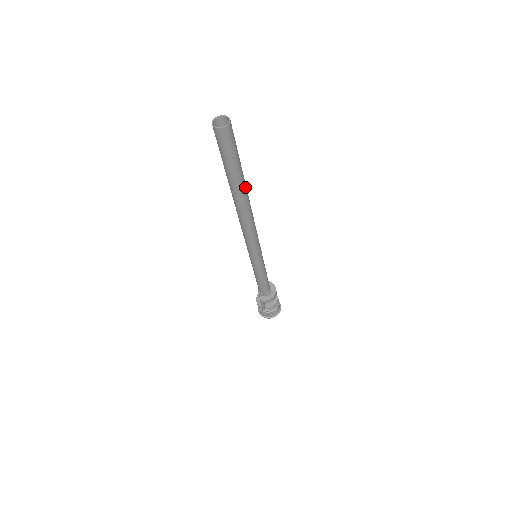
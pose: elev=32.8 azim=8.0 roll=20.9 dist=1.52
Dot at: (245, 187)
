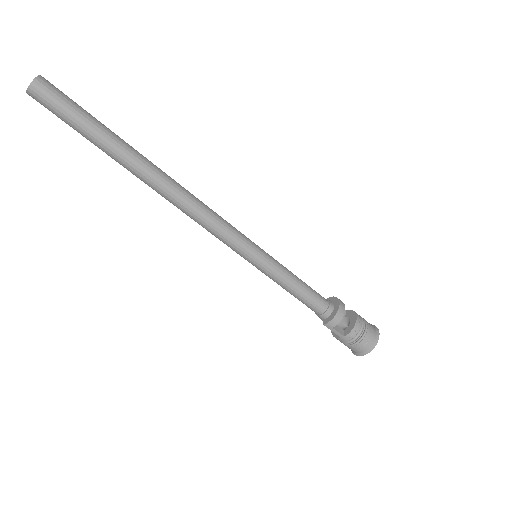
Dot at: (136, 154)
